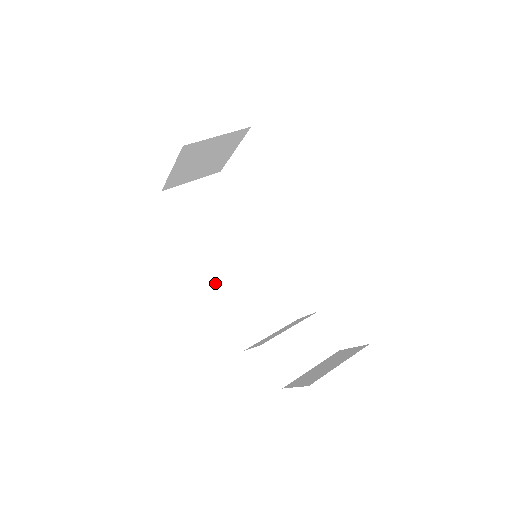
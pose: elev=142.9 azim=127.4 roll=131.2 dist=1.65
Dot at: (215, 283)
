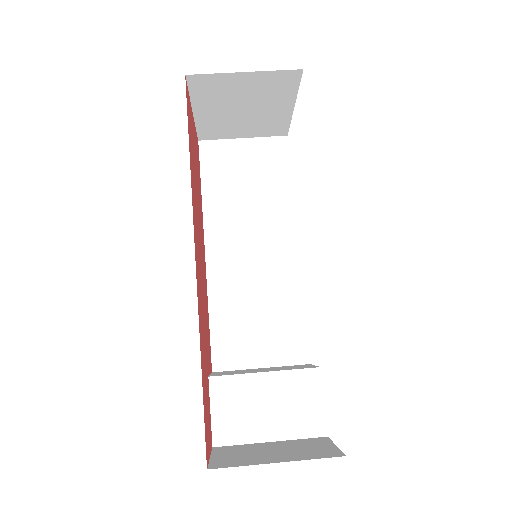
Dot at: (215, 273)
